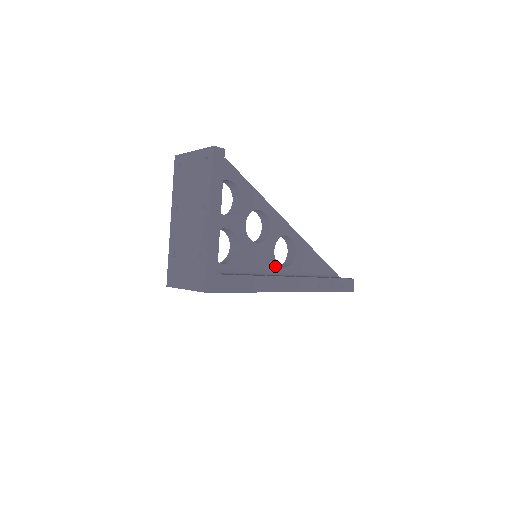
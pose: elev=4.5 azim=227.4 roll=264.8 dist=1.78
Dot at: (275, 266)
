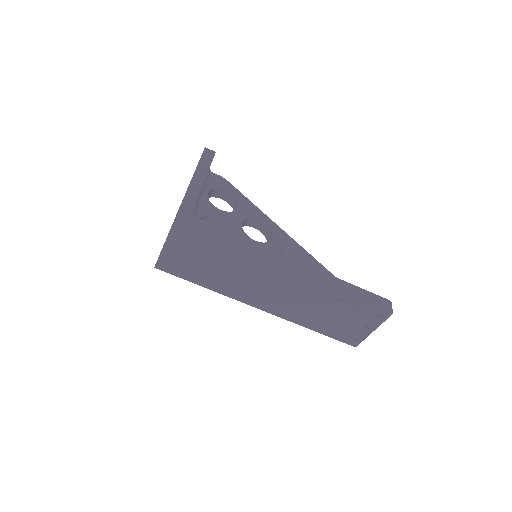
Dot at: occluded
